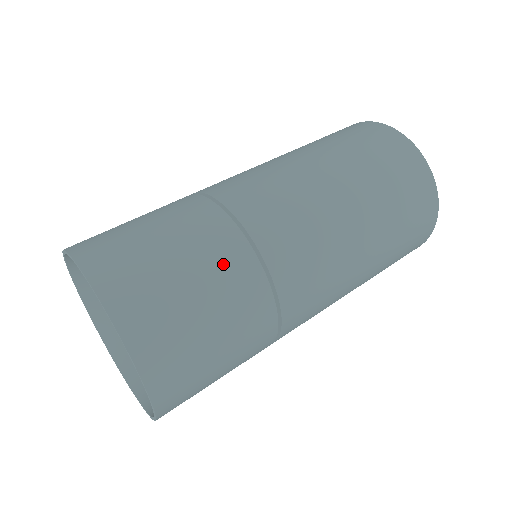
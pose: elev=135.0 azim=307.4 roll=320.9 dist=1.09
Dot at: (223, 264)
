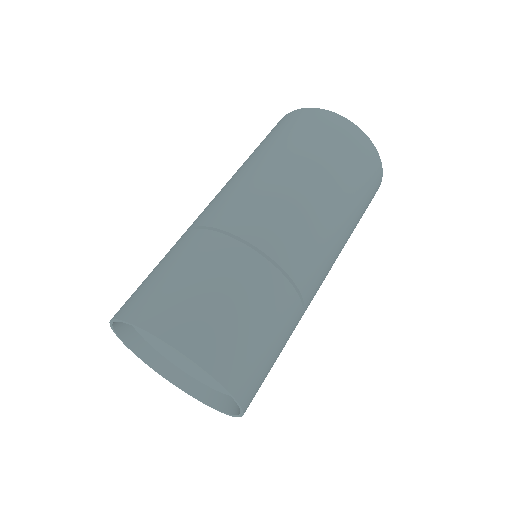
Dot at: (286, 319)
